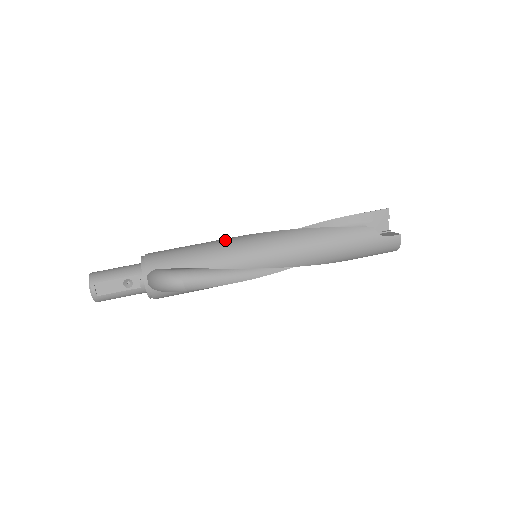
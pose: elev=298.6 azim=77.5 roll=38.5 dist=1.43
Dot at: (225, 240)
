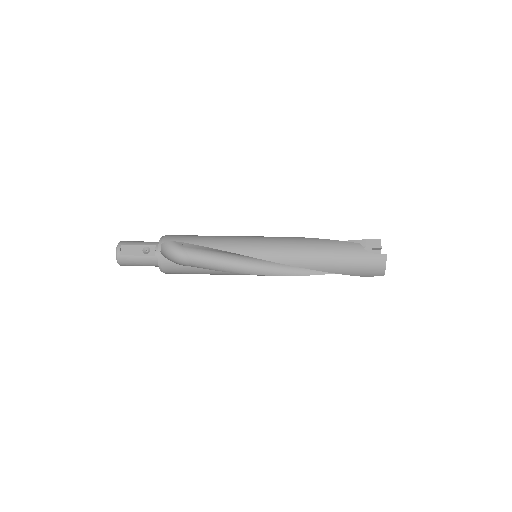
Dot at: occluded
